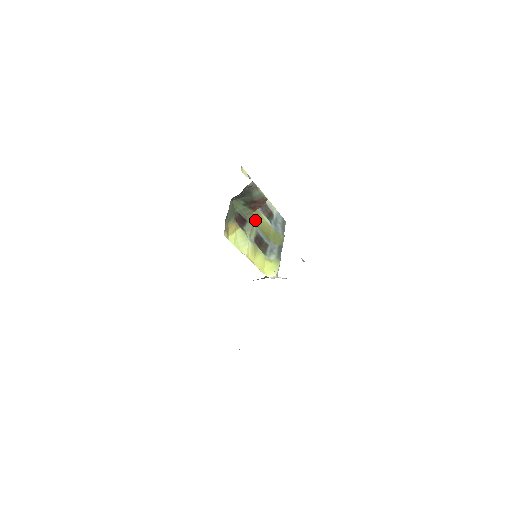
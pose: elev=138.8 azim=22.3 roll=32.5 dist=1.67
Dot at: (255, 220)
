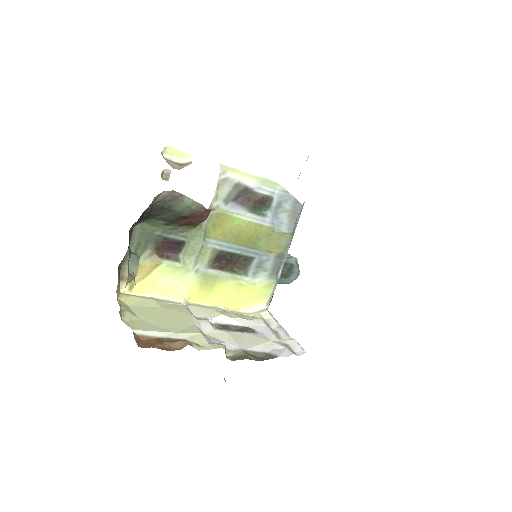
Dot at: (212, 230)
